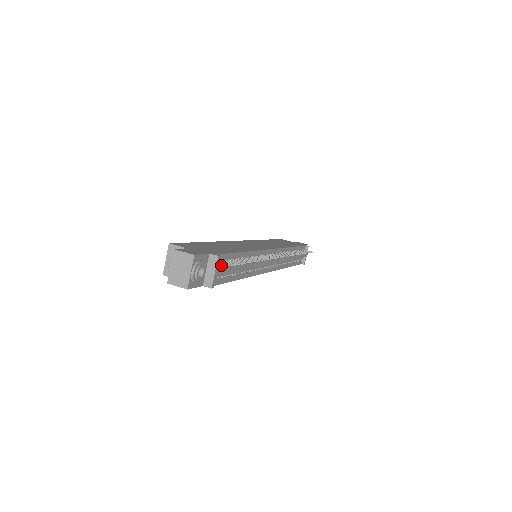
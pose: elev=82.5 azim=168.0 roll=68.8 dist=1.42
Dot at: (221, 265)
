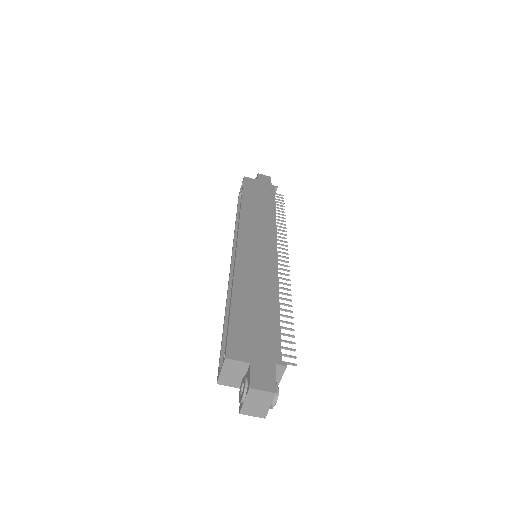
Dot at: occluded
